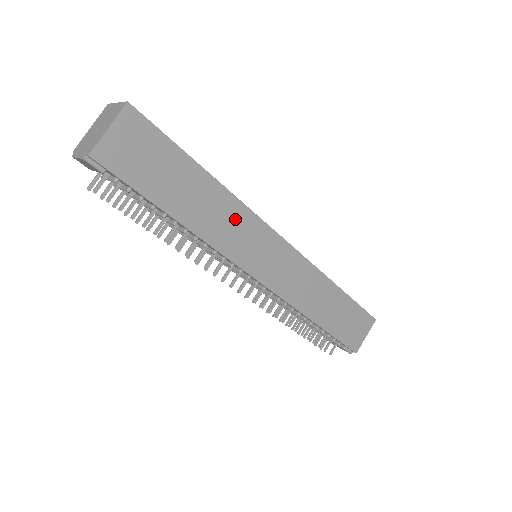
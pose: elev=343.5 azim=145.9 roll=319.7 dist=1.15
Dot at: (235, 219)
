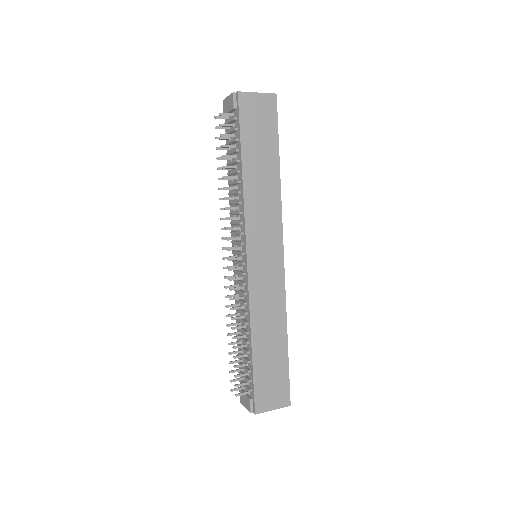
Dot at: (269, 207)
